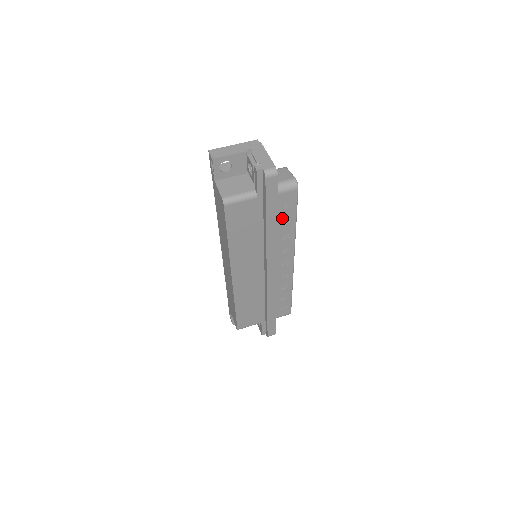
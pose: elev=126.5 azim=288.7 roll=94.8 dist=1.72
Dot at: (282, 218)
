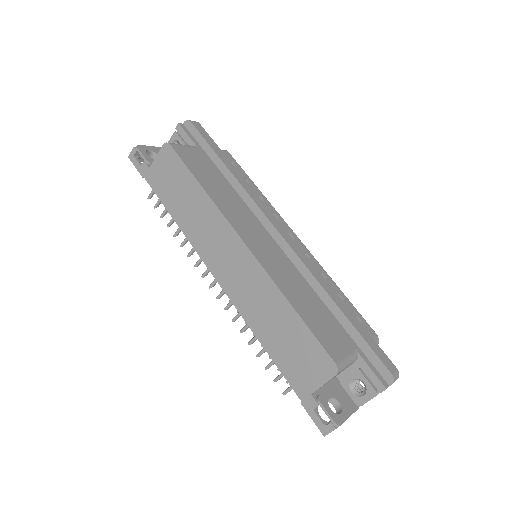
Dot at: occluded
